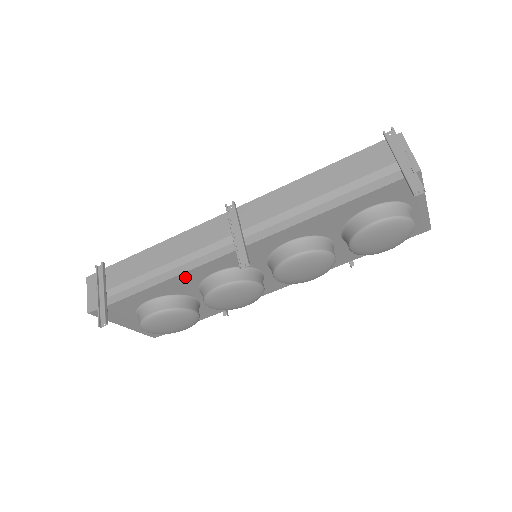
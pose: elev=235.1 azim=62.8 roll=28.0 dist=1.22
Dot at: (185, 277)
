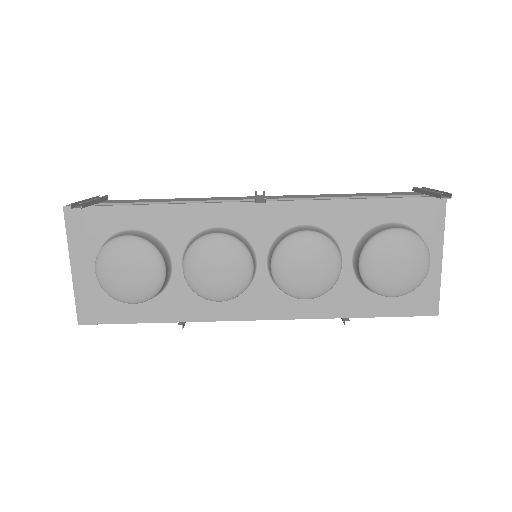
Dot at: (187, 213)
